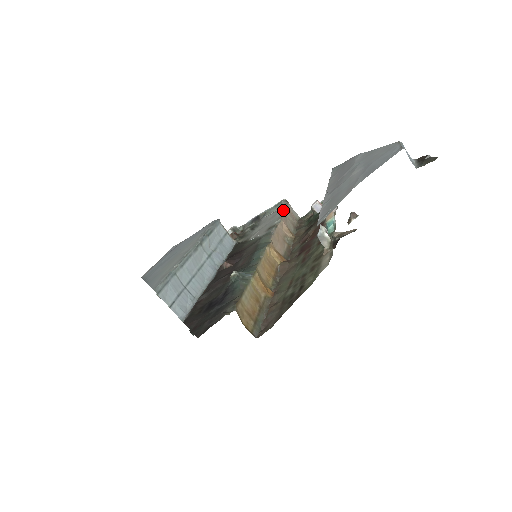
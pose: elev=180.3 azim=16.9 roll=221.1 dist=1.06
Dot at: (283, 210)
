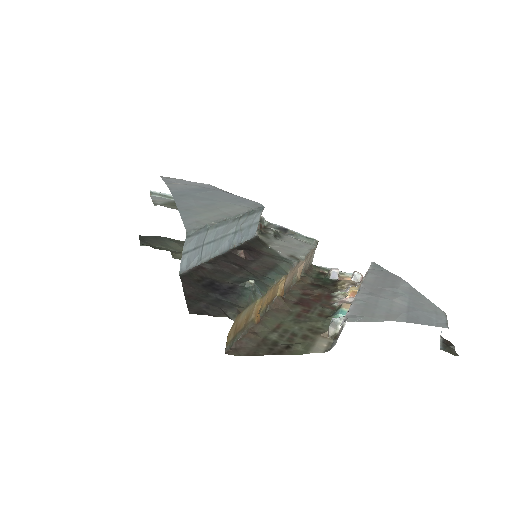
Dot at: (311, 249)
